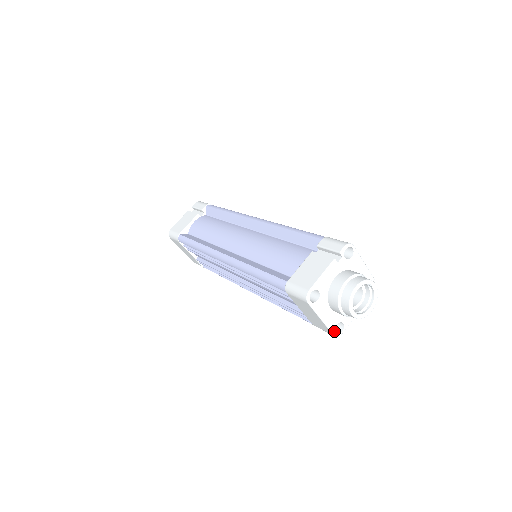
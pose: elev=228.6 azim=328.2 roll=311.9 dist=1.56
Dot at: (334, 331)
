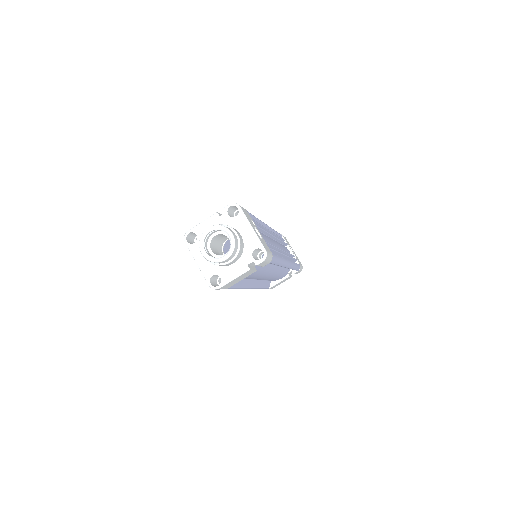
Dot at: (209, 281)
